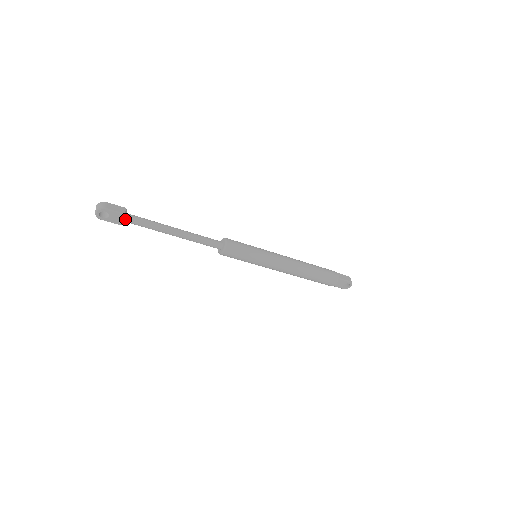
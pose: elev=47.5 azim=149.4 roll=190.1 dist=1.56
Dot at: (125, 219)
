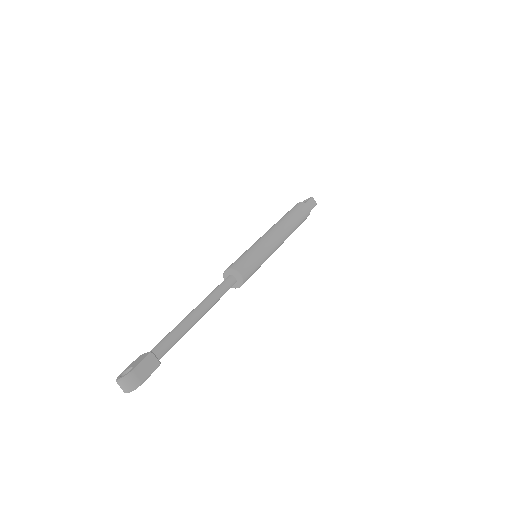
Dot at: occluded
